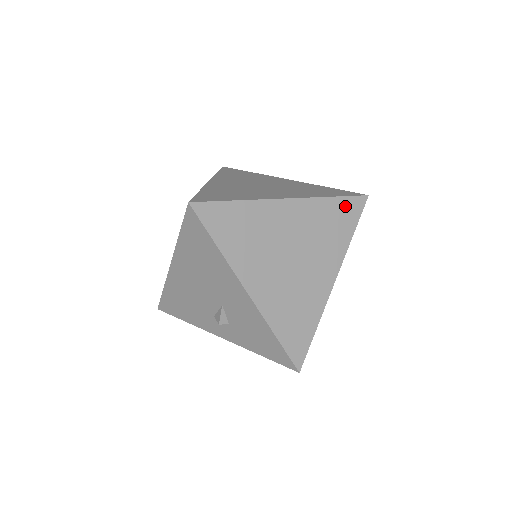
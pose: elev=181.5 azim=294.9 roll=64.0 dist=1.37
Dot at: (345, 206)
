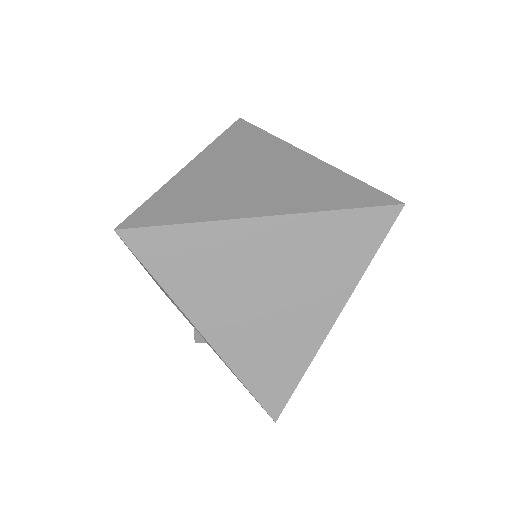
Dot at: (360, 222)
